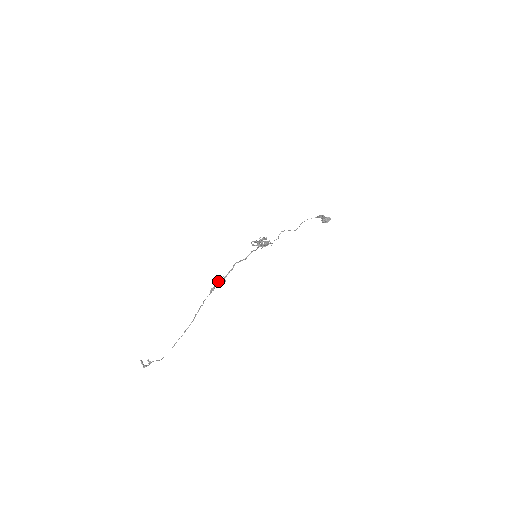
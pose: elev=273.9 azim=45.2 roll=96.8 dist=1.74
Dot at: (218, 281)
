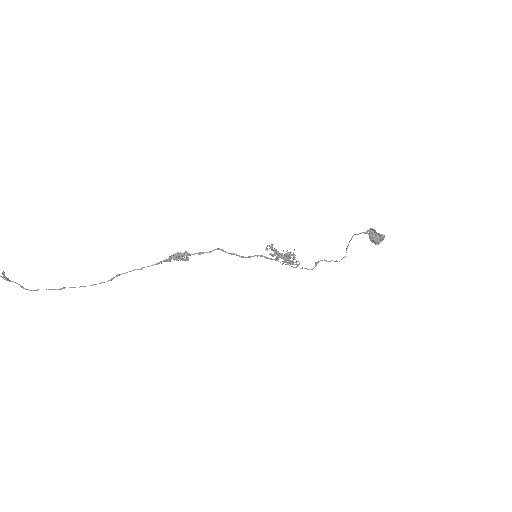
Dot at: (178, 252)
